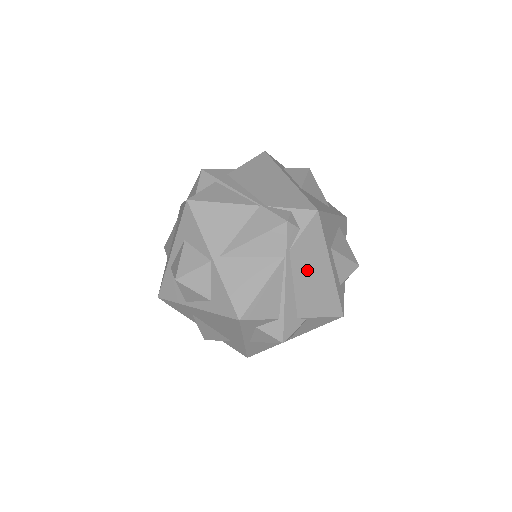
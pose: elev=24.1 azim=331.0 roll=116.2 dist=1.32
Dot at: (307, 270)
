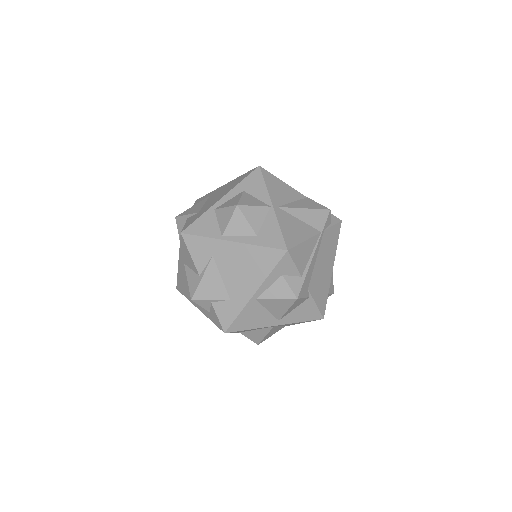
Dot at: (324, 256)
